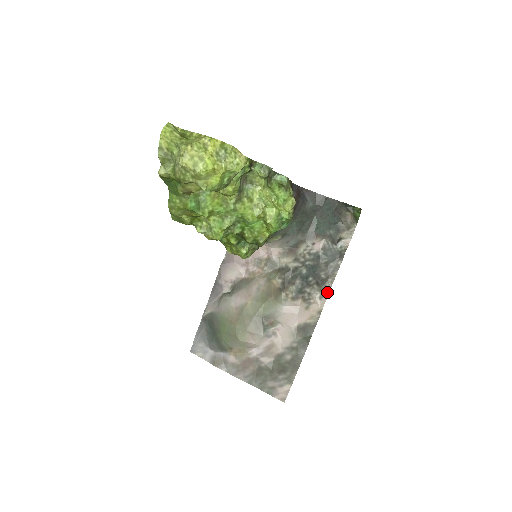
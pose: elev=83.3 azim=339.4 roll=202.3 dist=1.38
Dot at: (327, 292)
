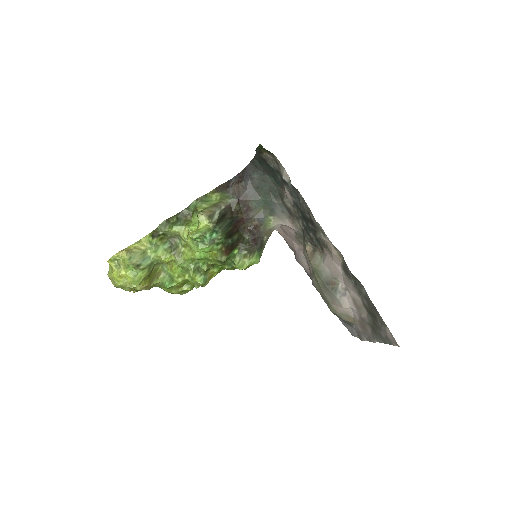
Dot at: (320, 227)
